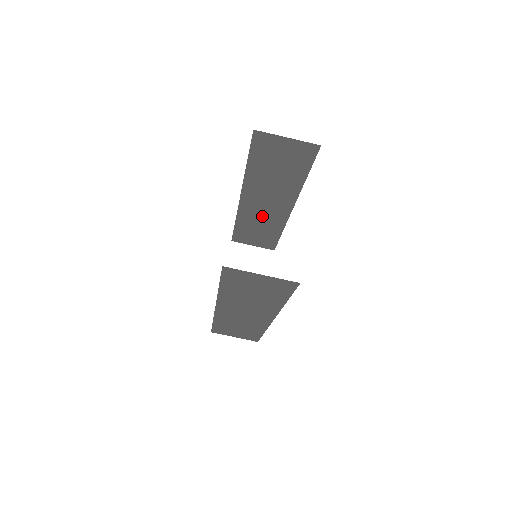
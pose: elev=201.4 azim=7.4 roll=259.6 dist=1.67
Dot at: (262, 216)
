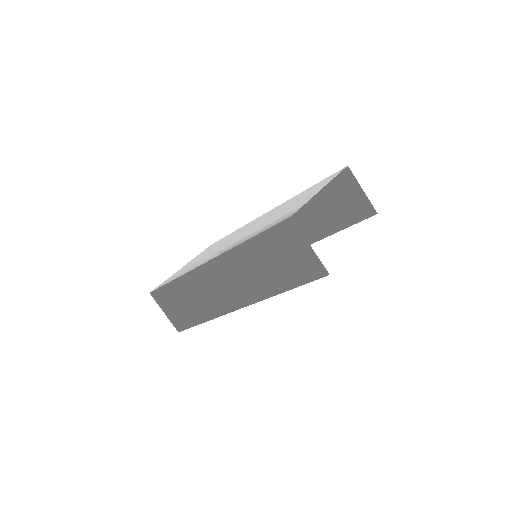
Dot at: occluded
